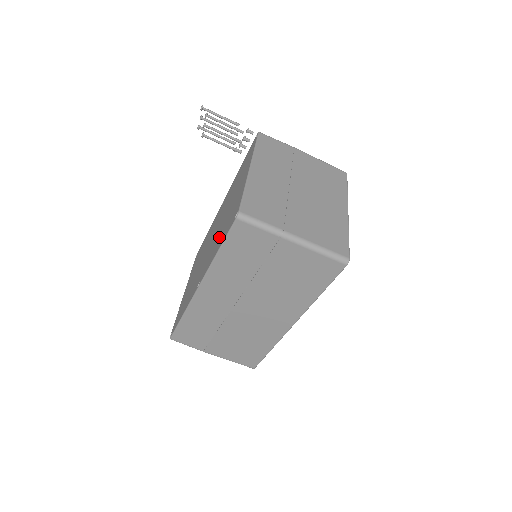
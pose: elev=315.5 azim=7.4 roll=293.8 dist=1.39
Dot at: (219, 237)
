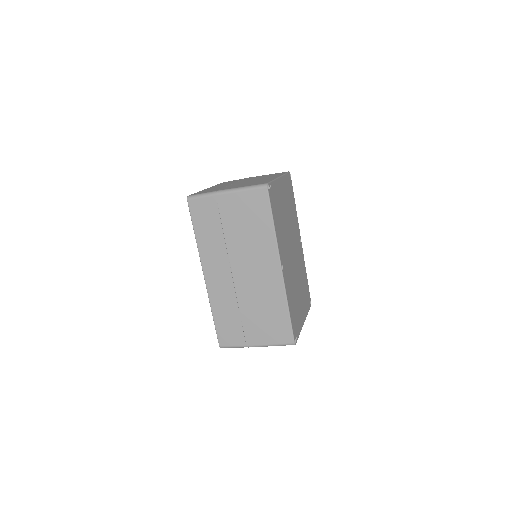
Dot at: occluded
